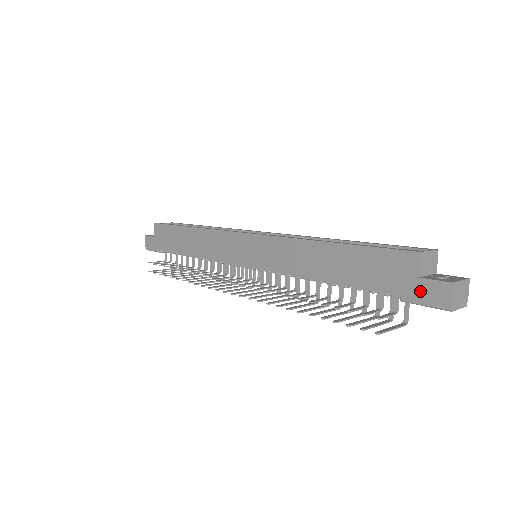
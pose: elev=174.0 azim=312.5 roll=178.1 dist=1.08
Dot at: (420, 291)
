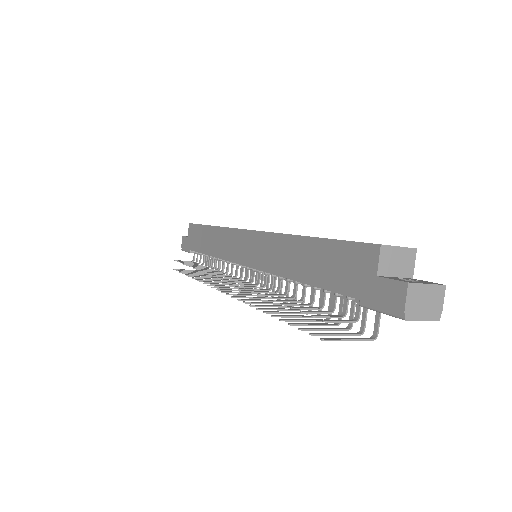
Dot at: (377, 293)
